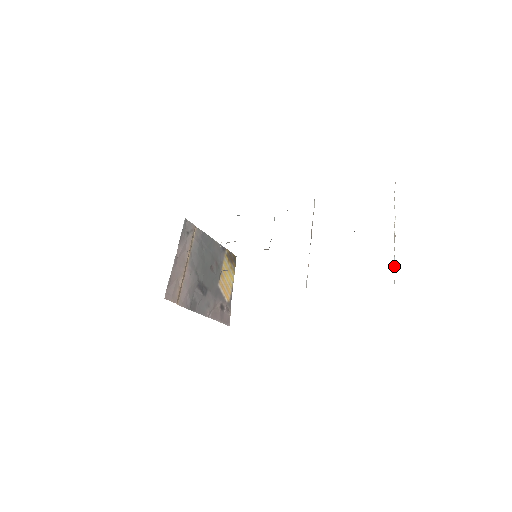
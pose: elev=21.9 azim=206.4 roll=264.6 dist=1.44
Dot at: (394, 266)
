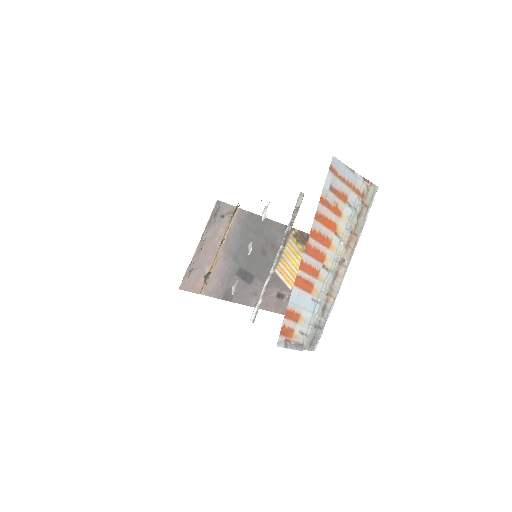
Dot at: (318, 319)
